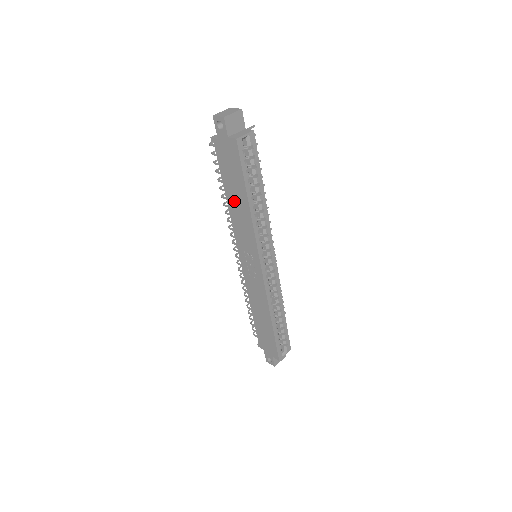
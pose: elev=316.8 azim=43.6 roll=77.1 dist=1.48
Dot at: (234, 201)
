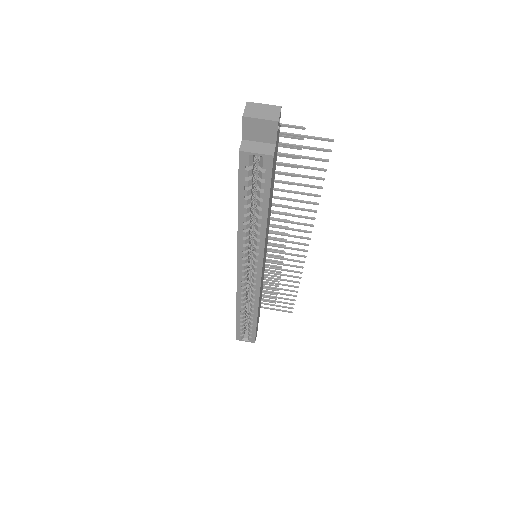
Dot at: occluded
